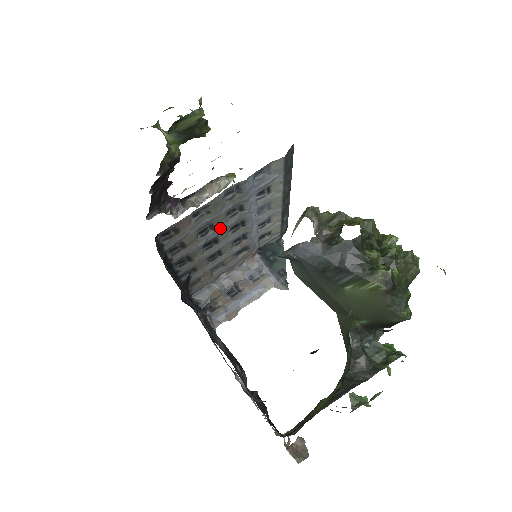
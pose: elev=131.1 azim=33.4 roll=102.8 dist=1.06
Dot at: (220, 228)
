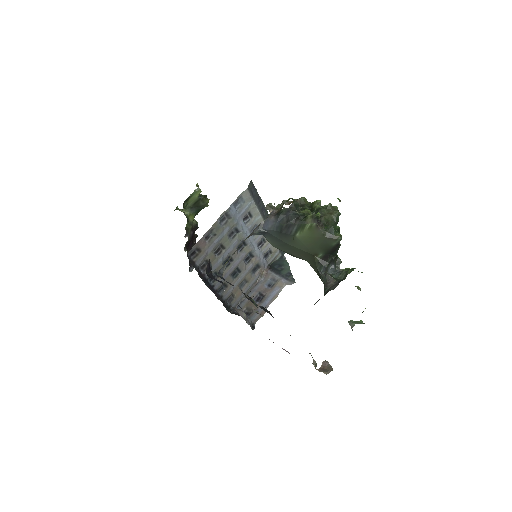
Dot at: (228, 247)
